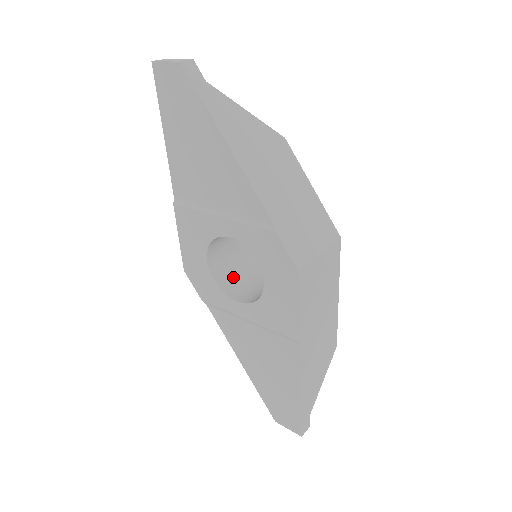
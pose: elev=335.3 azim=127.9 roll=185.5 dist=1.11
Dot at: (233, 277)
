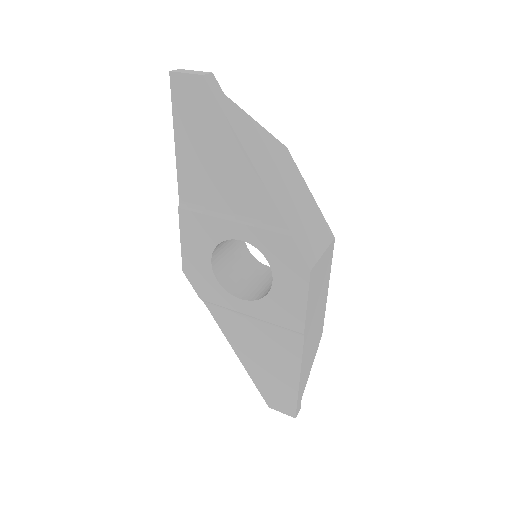
Dot at: (232, 276)
